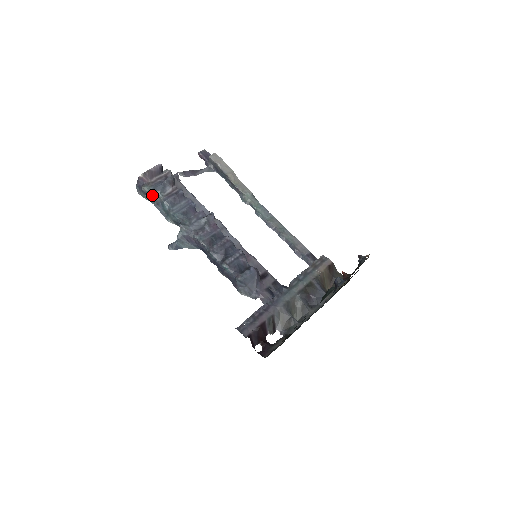
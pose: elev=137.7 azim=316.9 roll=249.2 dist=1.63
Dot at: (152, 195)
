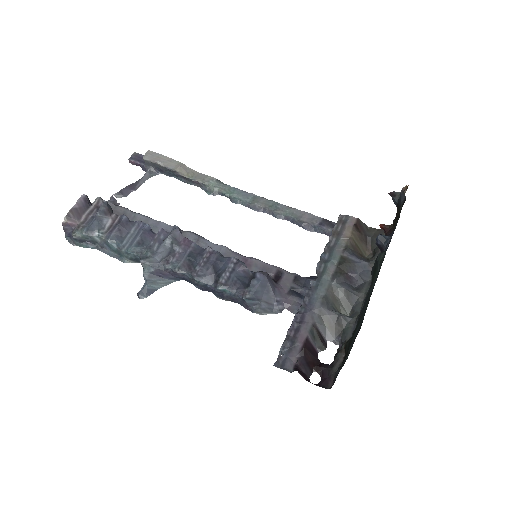
Dot at: (89, 239)
